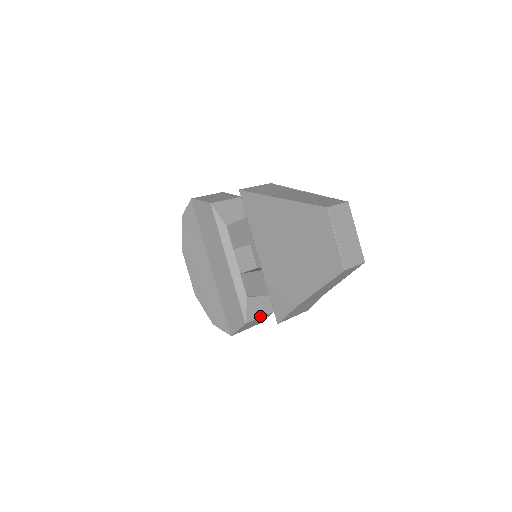
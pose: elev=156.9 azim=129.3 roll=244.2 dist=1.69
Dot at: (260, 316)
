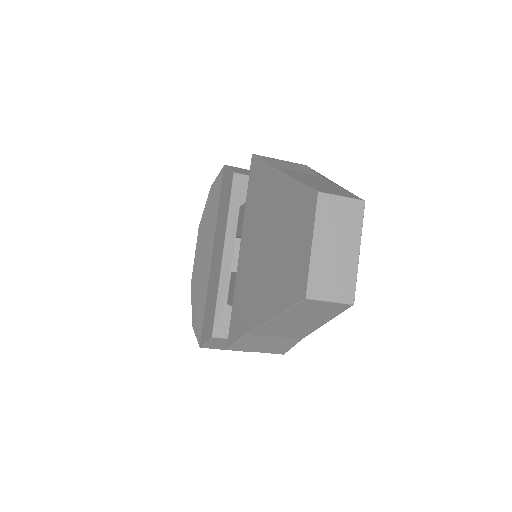
Dot at: occluded
